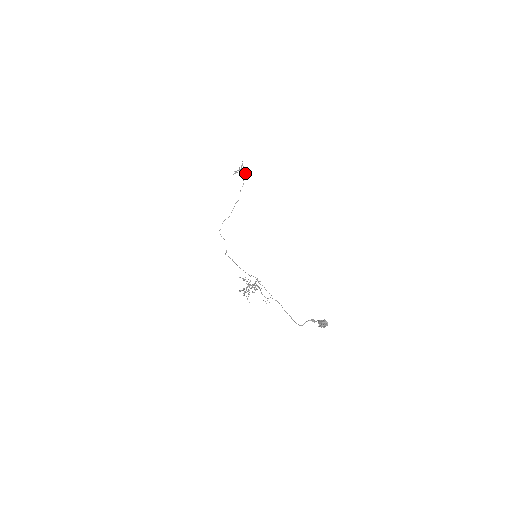
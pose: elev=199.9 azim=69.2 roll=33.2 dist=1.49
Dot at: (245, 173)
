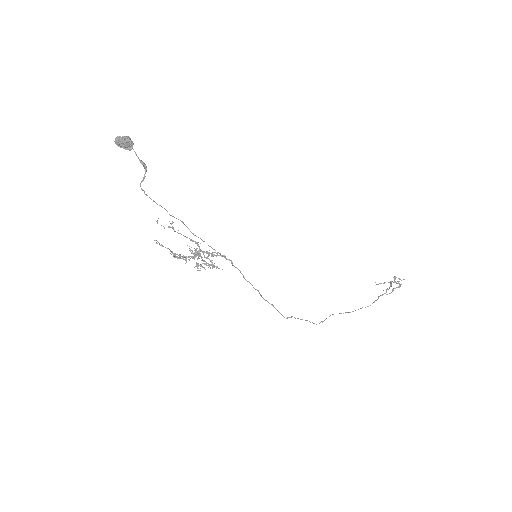
Dot at: occluded
